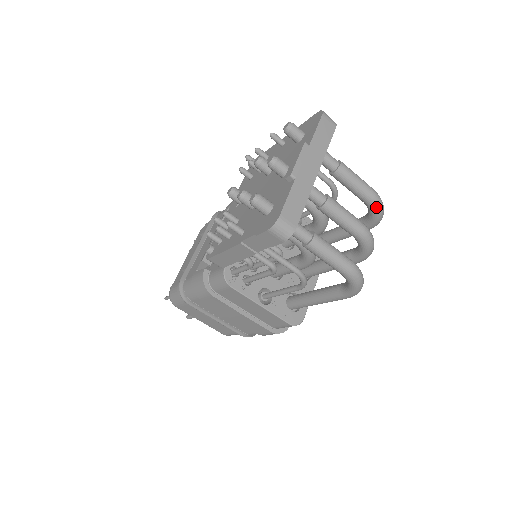
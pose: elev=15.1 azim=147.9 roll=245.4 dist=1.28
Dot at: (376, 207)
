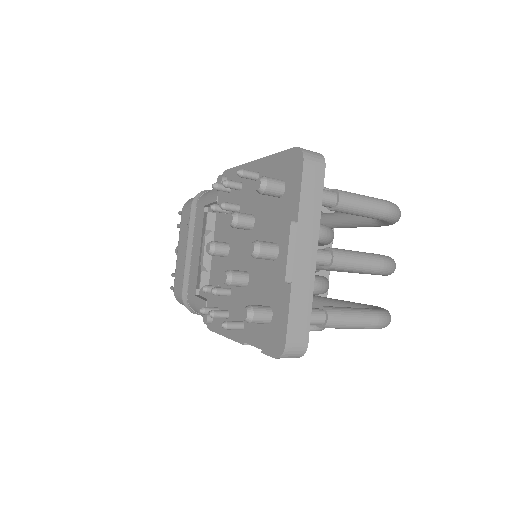
Dot at: (391, 220)
